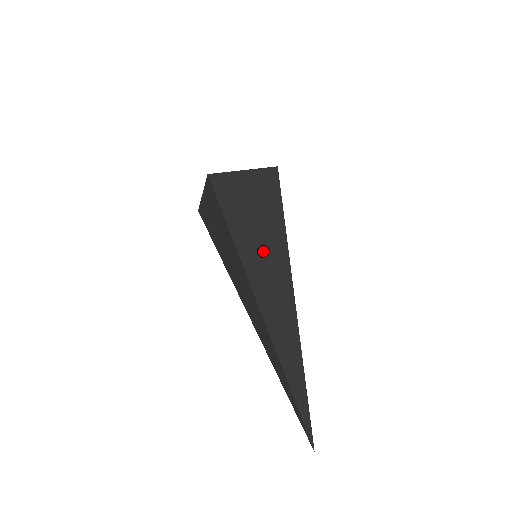
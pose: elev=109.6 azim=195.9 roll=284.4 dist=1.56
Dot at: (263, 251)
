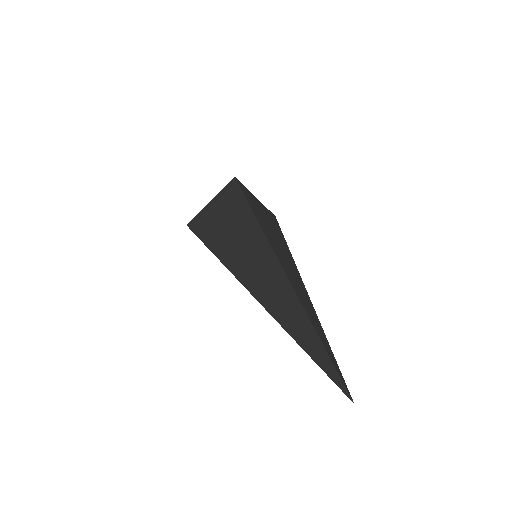
Dot at: (241, 246)
